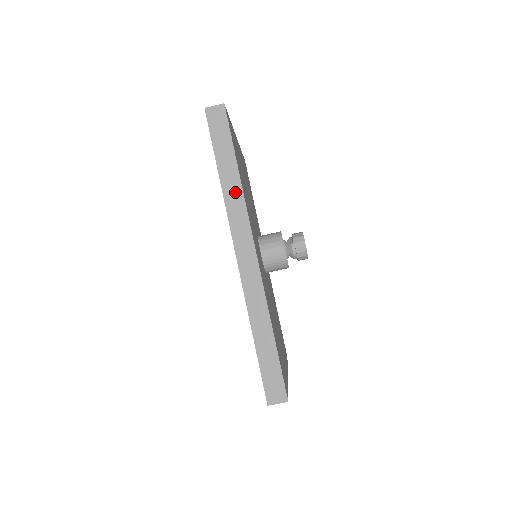
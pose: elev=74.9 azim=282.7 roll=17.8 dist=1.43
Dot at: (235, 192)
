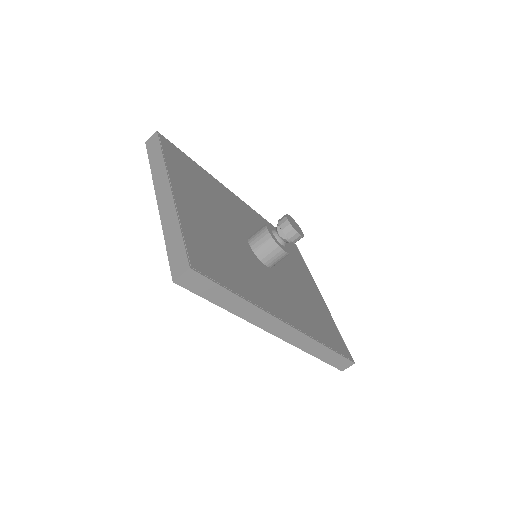
Dot at: (250, 311)
